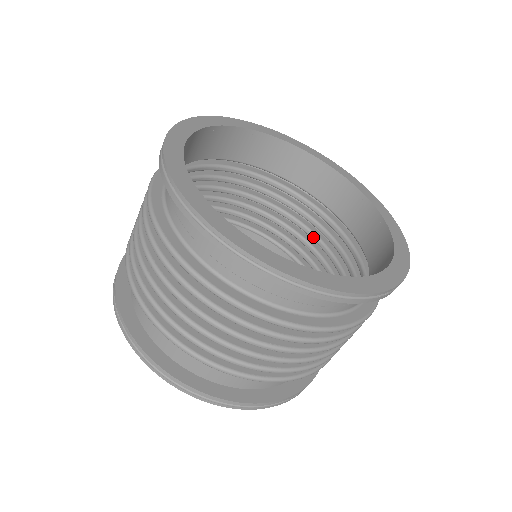
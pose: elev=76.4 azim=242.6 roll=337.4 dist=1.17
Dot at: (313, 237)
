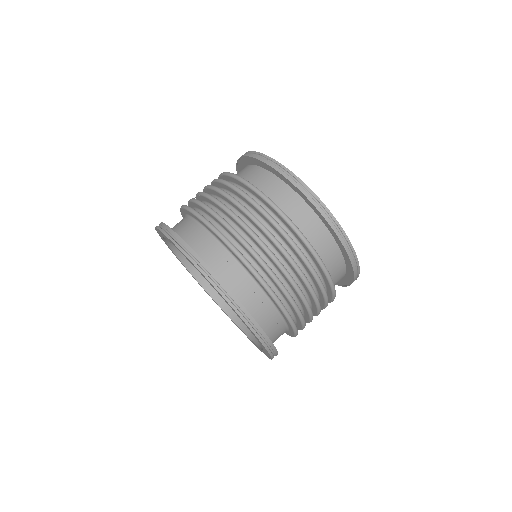
Dot at: occluded
